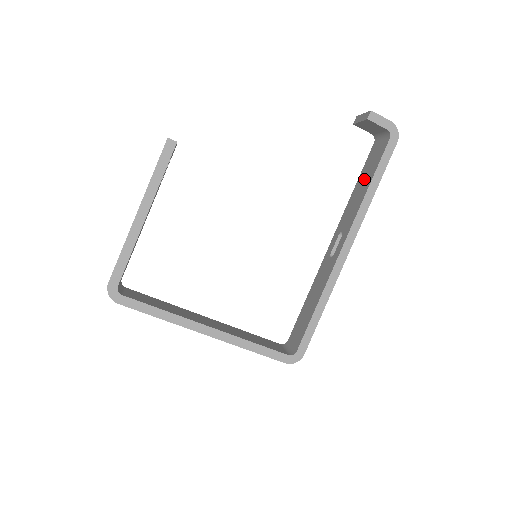
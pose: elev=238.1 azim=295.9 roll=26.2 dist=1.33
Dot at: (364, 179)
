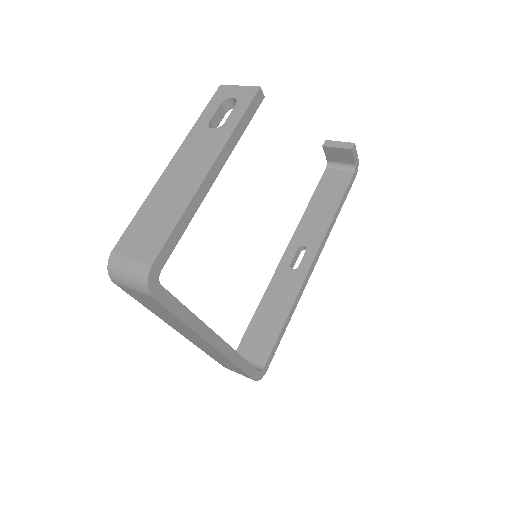
Dot at: (325, 200)
